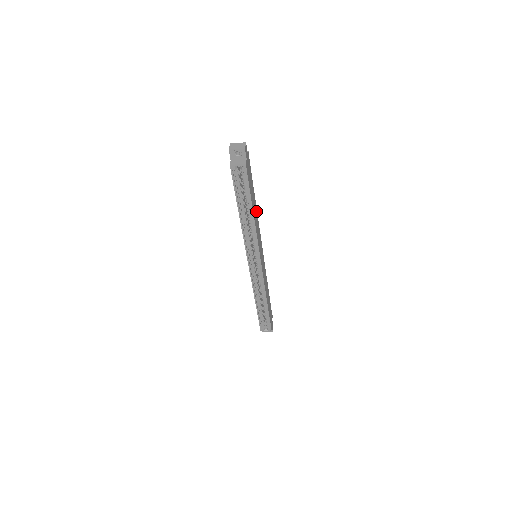
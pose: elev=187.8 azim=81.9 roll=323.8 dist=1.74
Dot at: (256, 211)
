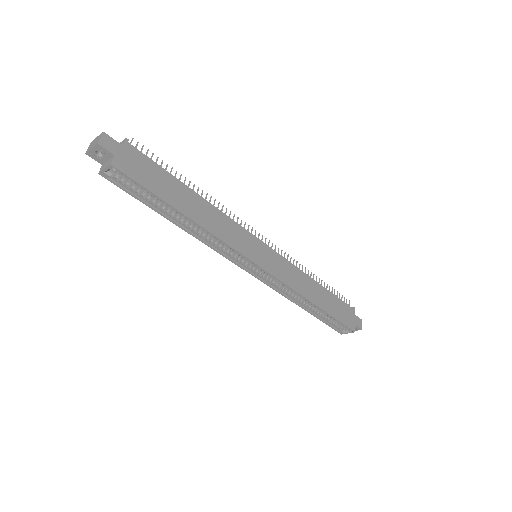
Dot at: (206, 205)
